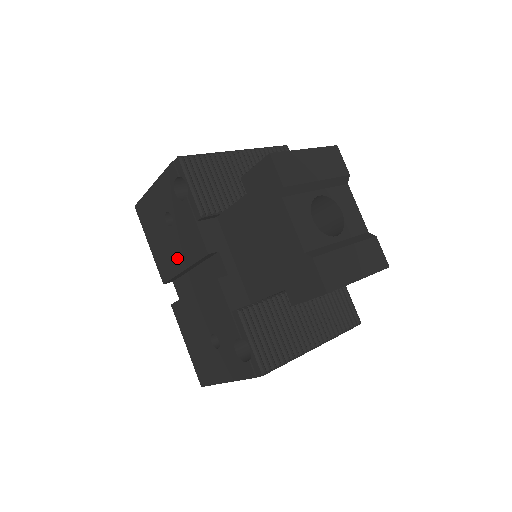
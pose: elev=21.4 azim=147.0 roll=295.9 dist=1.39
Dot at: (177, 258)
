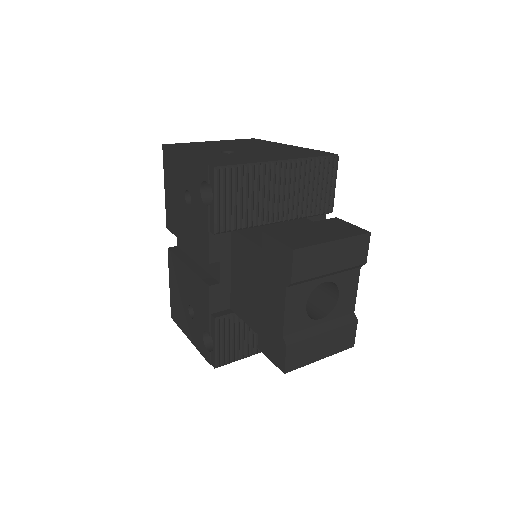
Dot at: (184, 230)
